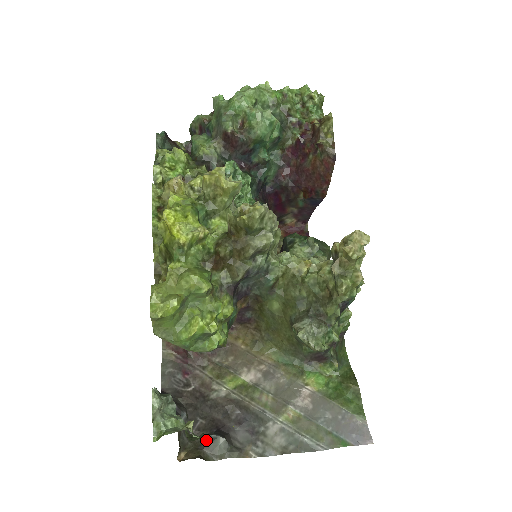
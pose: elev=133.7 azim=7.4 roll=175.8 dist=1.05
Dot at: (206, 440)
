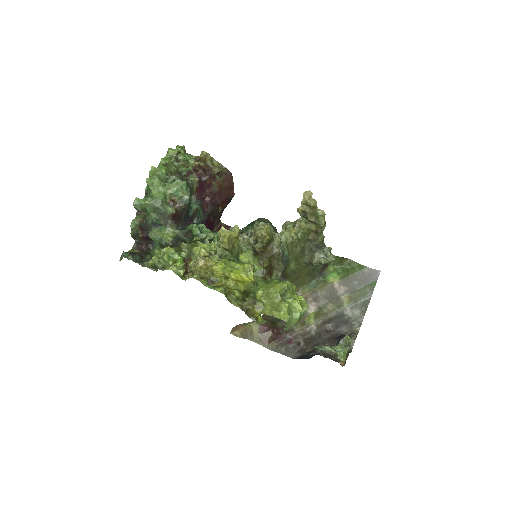
Dot at: occluded
